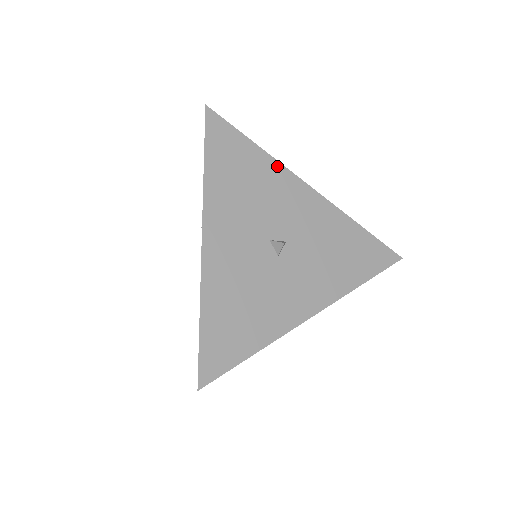
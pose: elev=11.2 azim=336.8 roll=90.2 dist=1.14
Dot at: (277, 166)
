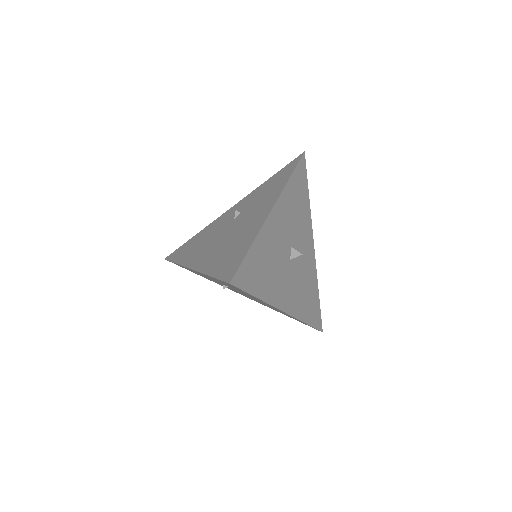
Dot at: (310, 217)
